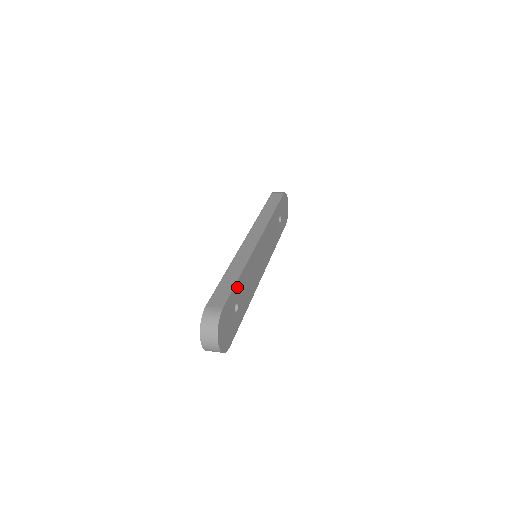
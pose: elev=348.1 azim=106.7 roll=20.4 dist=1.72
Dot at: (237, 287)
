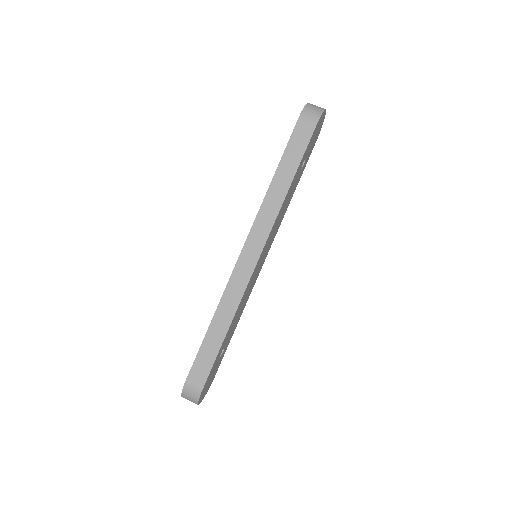
Dot at: (222, 345)
